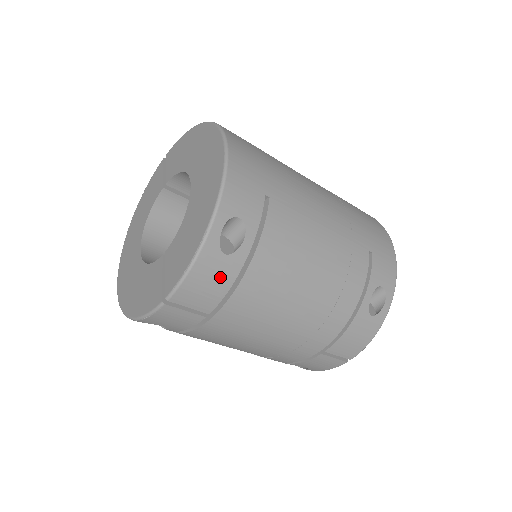
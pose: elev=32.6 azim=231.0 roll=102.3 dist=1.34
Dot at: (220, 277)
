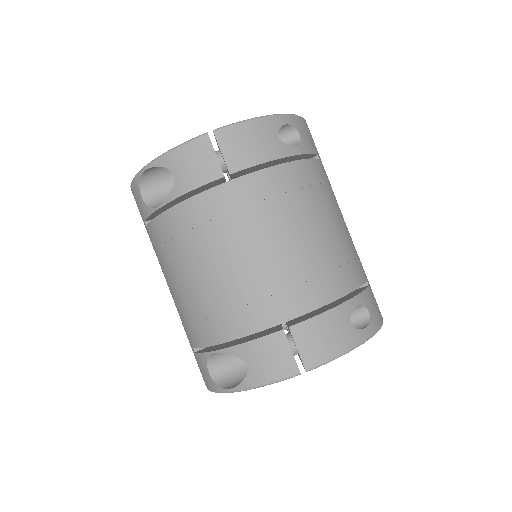
Dot at: (264, 147)
